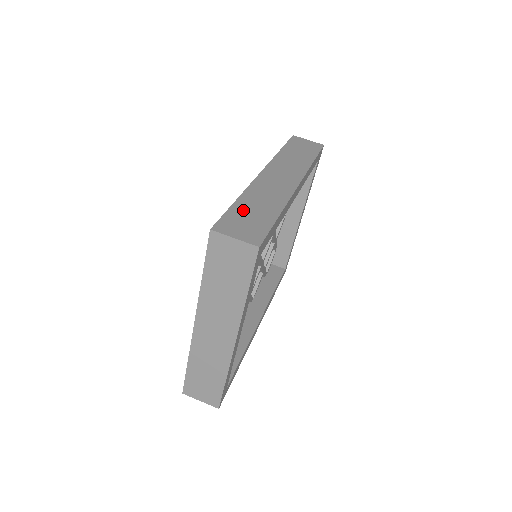
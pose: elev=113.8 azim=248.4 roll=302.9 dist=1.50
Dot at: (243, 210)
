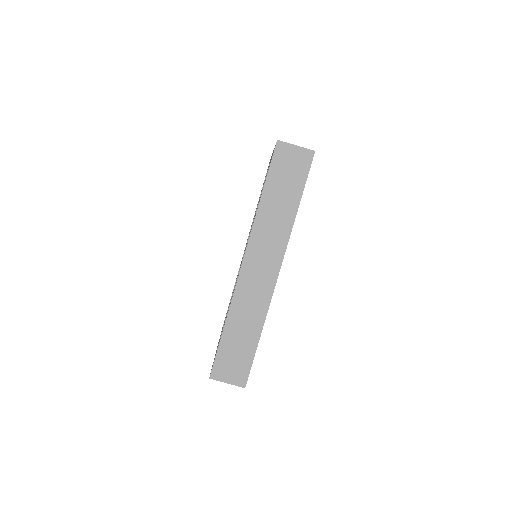
Dot at: (230, 343)
